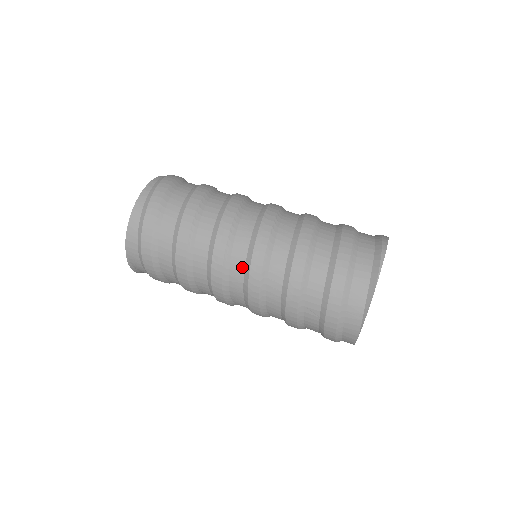
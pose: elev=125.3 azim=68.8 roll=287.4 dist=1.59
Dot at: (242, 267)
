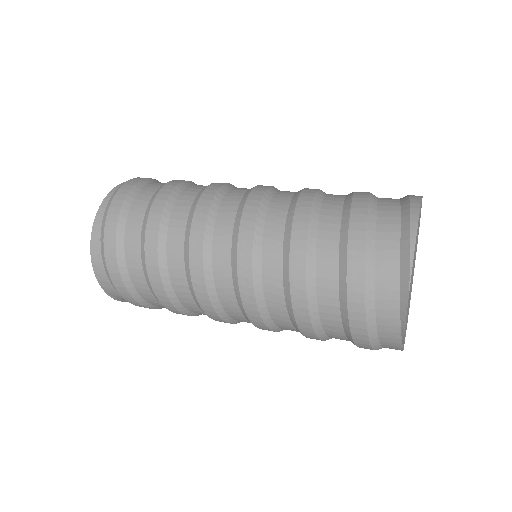
Dot at: (231, 291)
